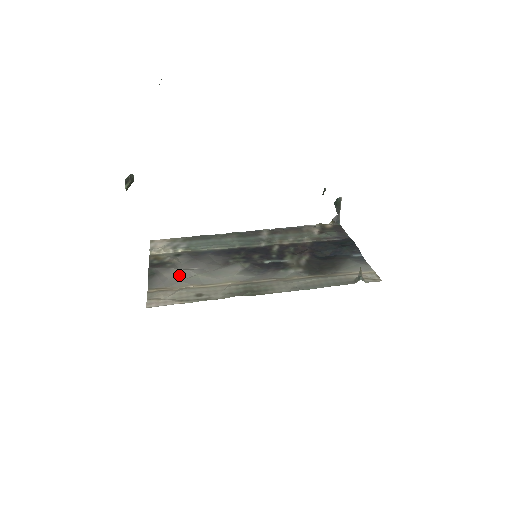
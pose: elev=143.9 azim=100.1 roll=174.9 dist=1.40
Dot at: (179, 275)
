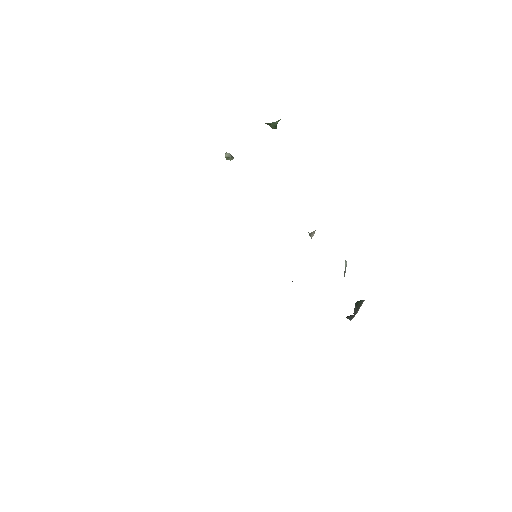
Dot at: occluded
